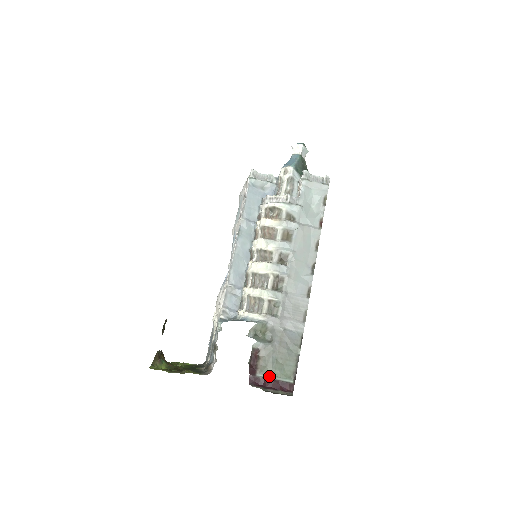
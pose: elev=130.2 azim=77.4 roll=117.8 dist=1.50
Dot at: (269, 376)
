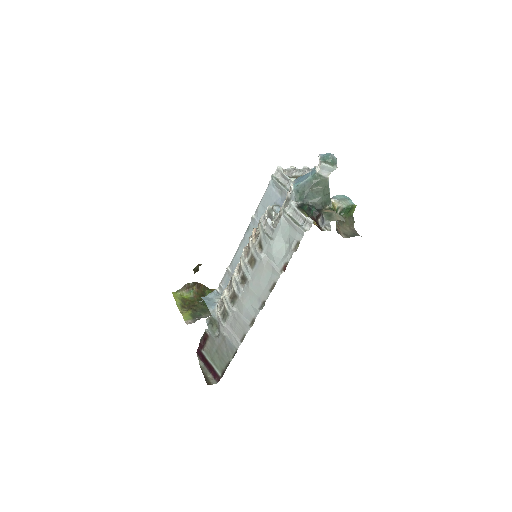
Dot at: (208, 358)
